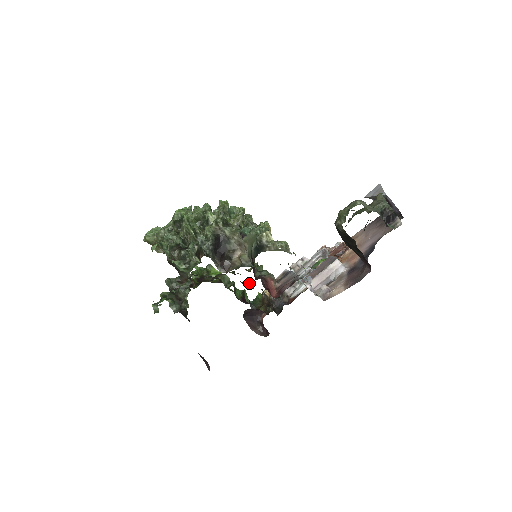
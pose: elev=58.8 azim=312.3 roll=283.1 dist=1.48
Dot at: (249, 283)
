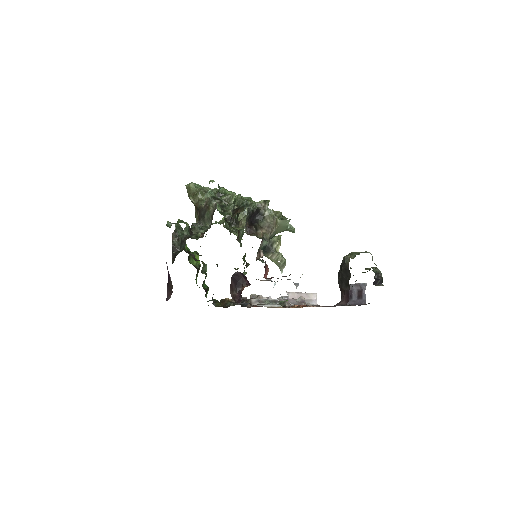
Dot at: (258, 254)
